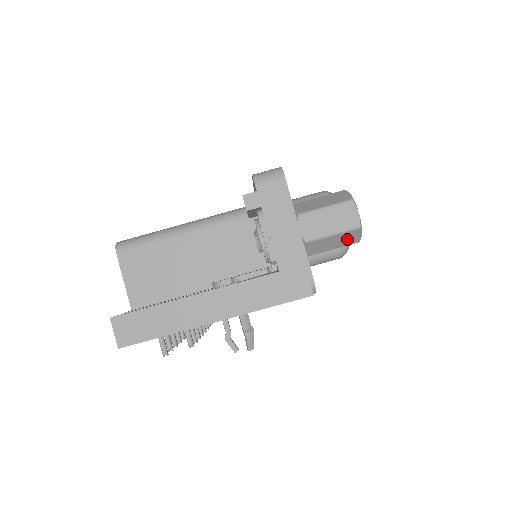
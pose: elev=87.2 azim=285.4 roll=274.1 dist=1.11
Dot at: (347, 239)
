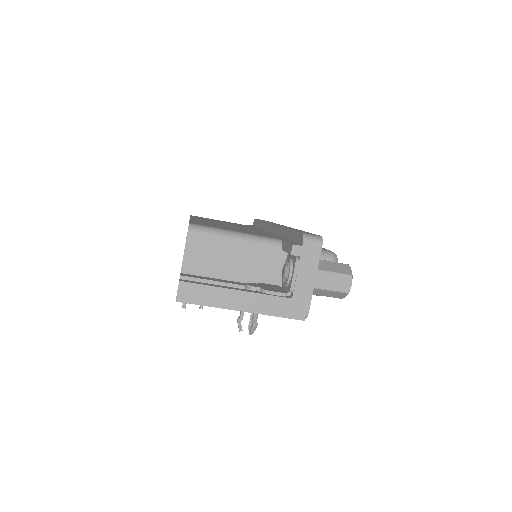
Dot at: (337, 295)
